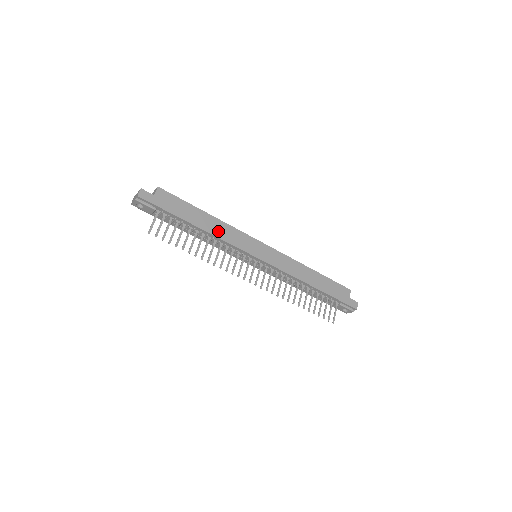
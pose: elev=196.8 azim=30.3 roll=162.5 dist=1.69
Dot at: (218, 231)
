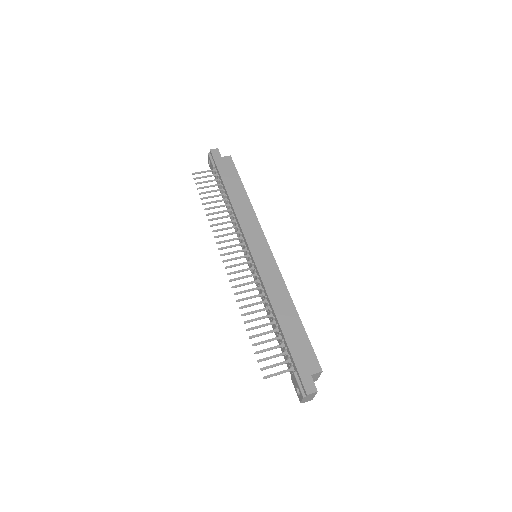
Dot at: (240, 207)
